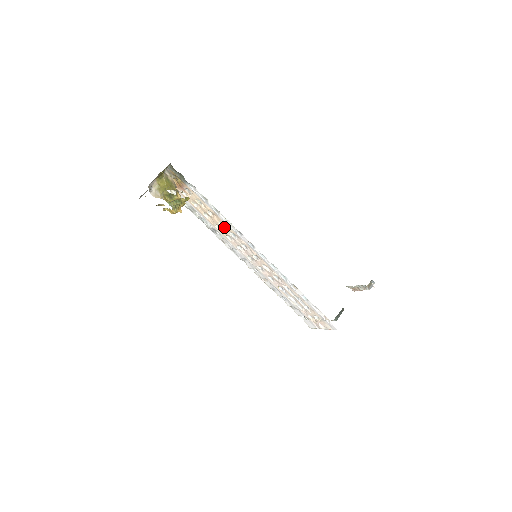
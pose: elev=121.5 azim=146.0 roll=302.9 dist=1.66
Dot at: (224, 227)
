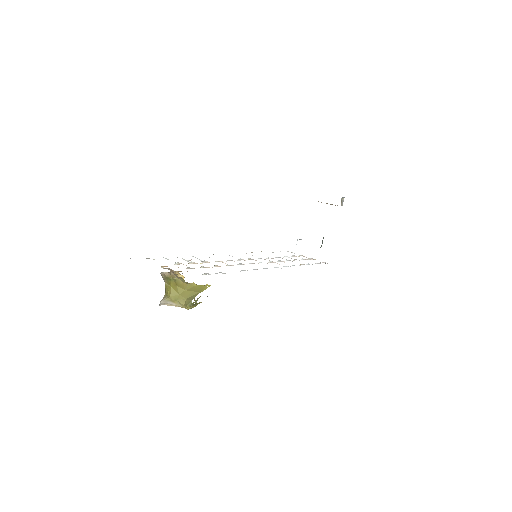
Dot at: occluded
